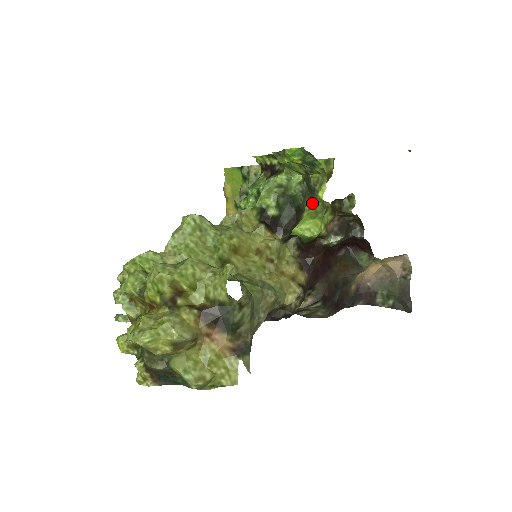
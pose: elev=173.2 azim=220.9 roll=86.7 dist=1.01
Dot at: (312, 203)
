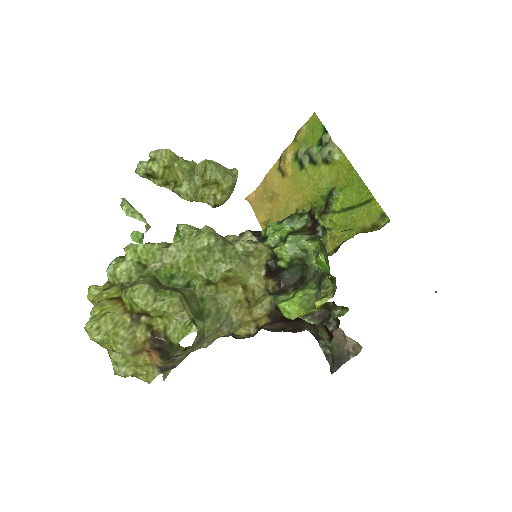
Dot at: (312, 293)
